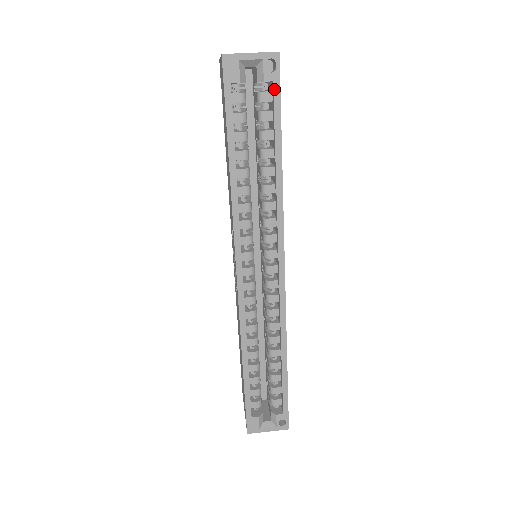
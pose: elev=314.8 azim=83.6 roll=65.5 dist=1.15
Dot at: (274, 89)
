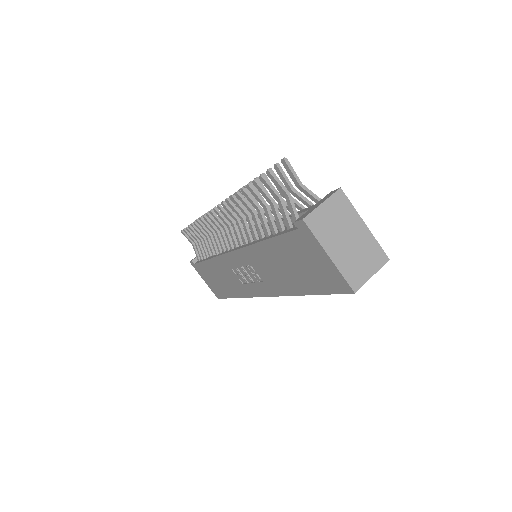
Dot at: occluded
